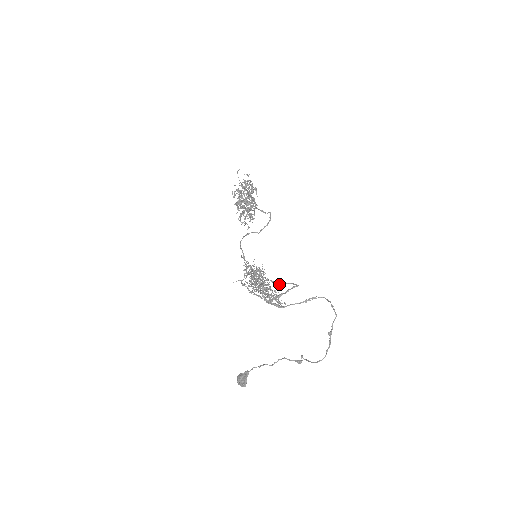
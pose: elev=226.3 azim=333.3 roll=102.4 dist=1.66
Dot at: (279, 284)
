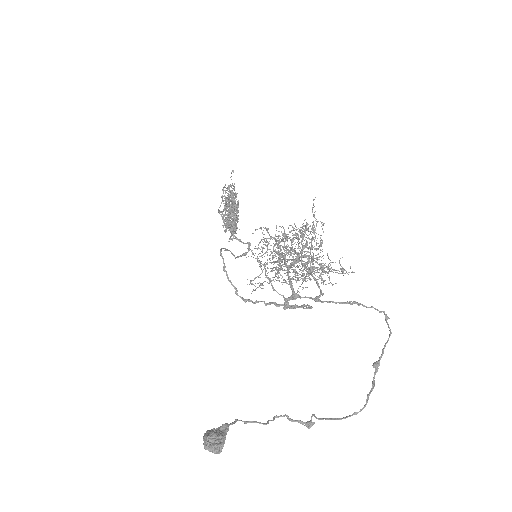
Dot at: (279, 305)
